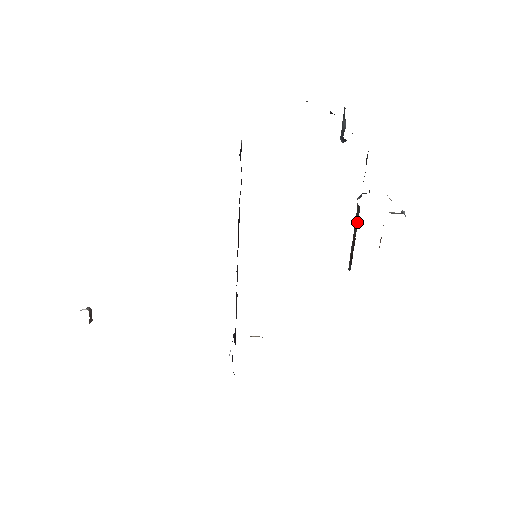
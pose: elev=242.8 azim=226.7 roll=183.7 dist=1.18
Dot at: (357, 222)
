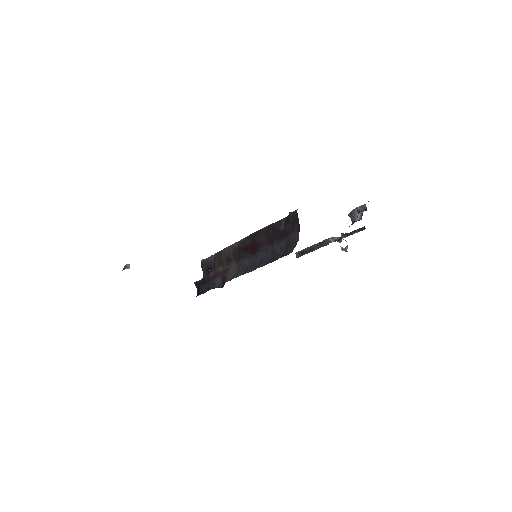
Dot at: (321, 246)
